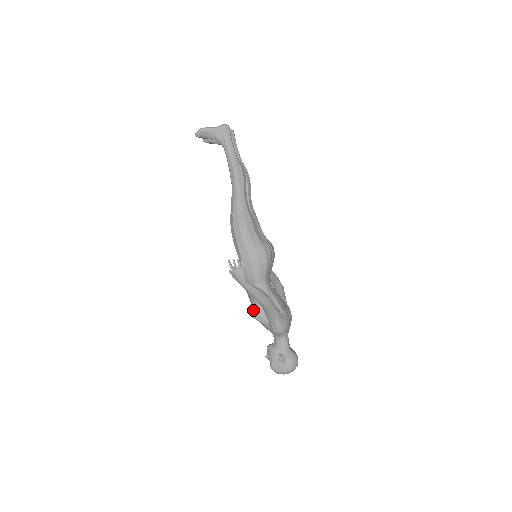
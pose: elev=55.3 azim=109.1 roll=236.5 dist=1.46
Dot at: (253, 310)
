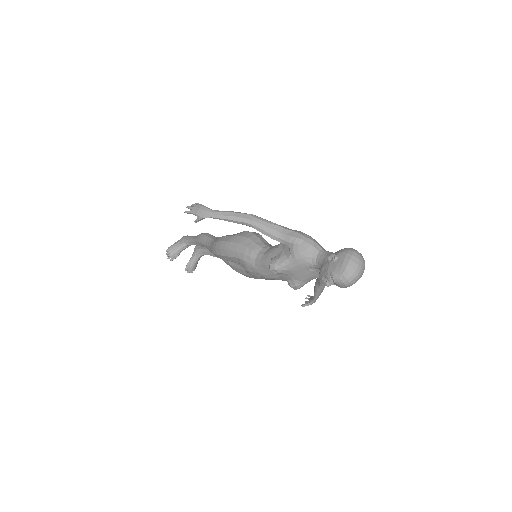
Dot at: (270, 262)
